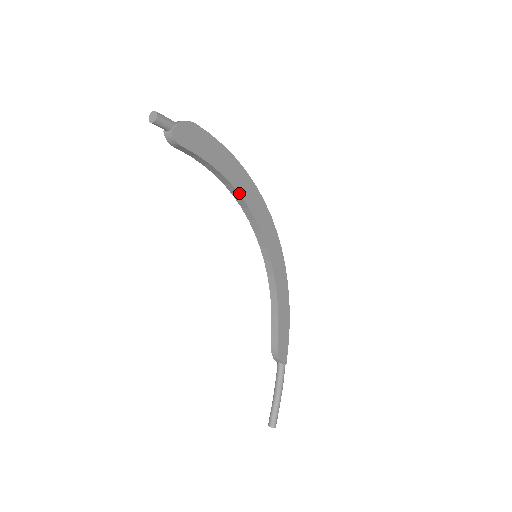
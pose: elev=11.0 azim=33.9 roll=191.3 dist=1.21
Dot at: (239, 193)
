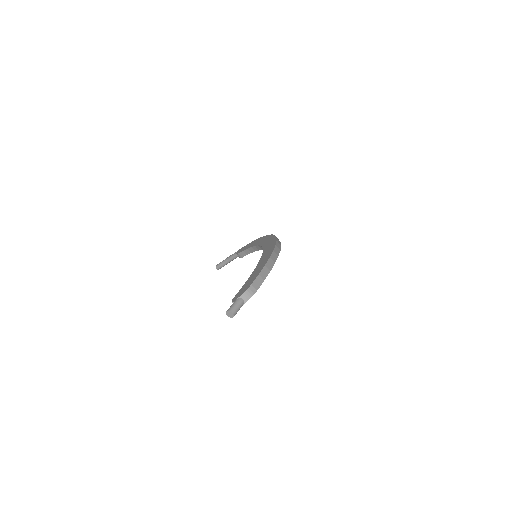
Dot at: occluded
